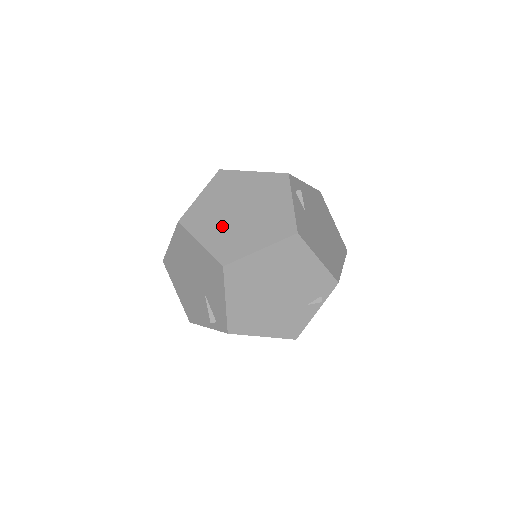
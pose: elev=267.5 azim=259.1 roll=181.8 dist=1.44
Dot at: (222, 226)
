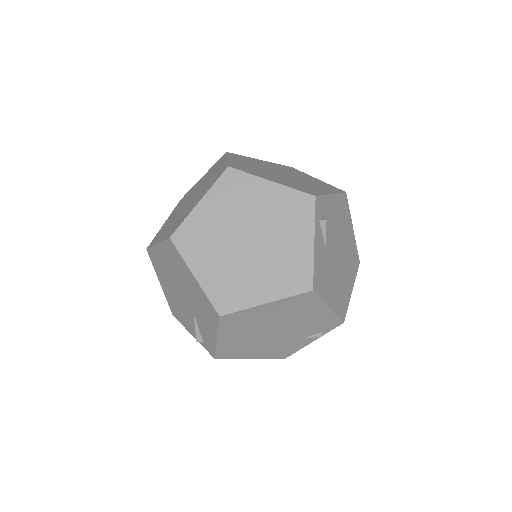
Dot at: (224, 258)
